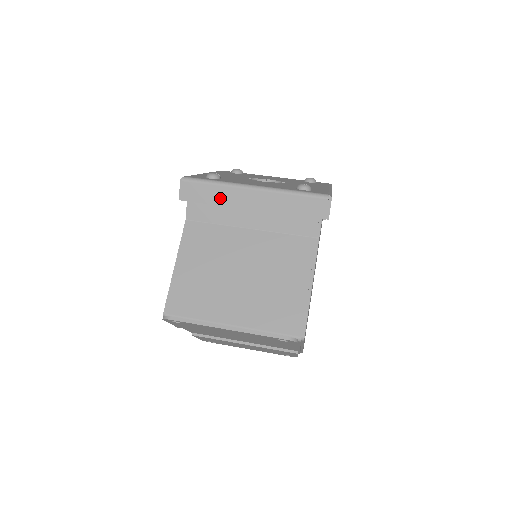
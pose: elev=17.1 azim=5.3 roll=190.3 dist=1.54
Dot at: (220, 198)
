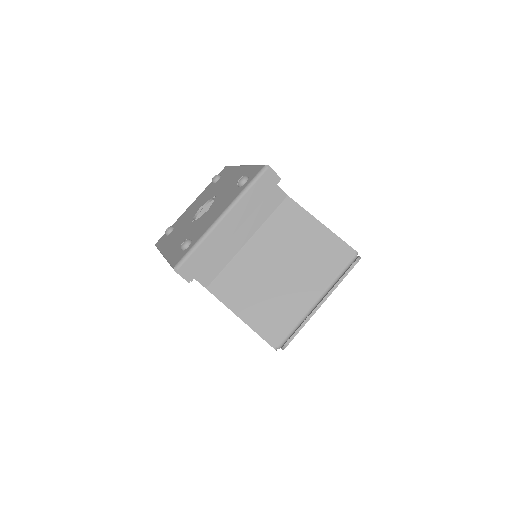
Dot at: (211, 249)
